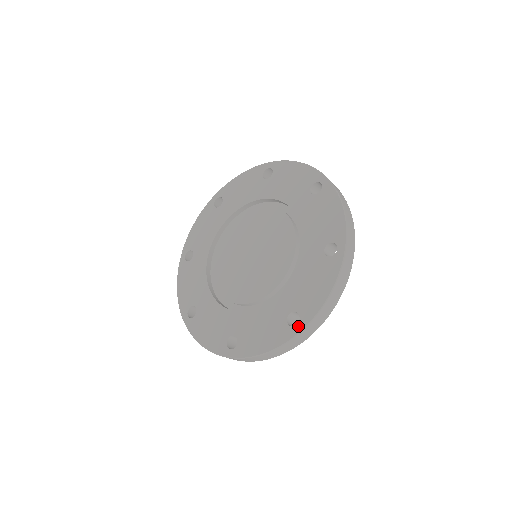
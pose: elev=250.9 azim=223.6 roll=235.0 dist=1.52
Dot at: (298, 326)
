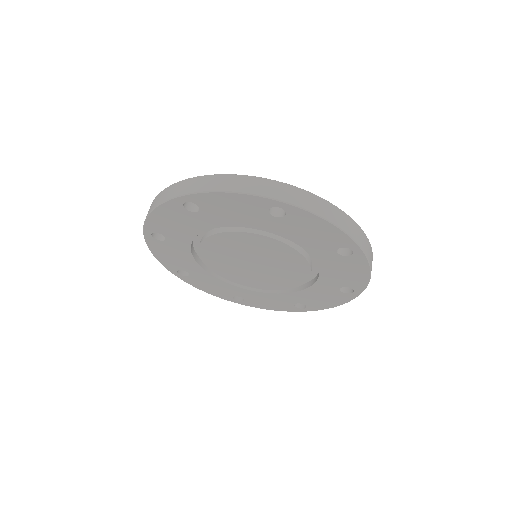
Dot at: (355, 293)
